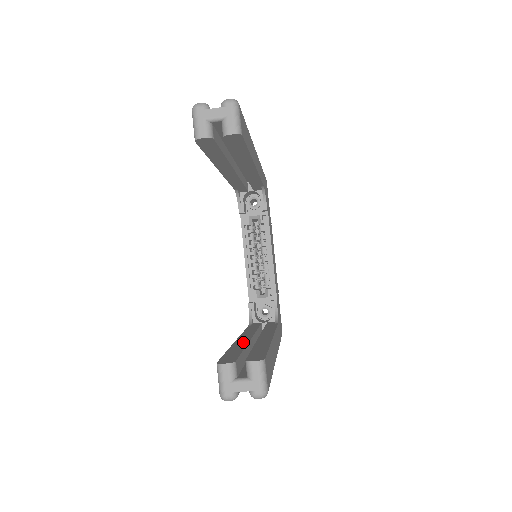
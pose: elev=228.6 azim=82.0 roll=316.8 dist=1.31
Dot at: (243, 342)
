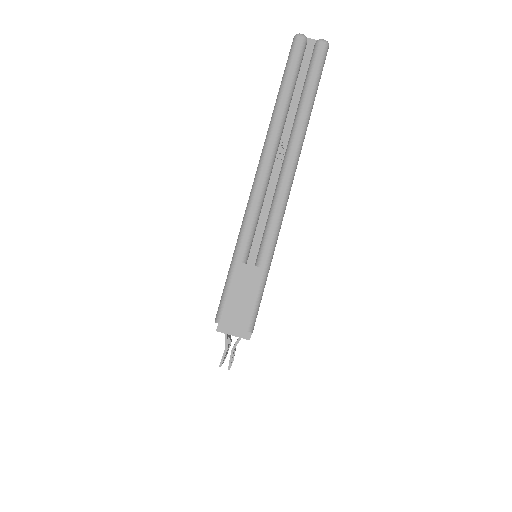
Dot at: occluded
